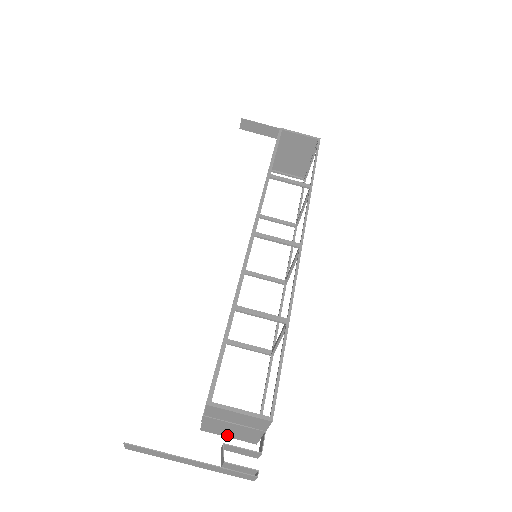
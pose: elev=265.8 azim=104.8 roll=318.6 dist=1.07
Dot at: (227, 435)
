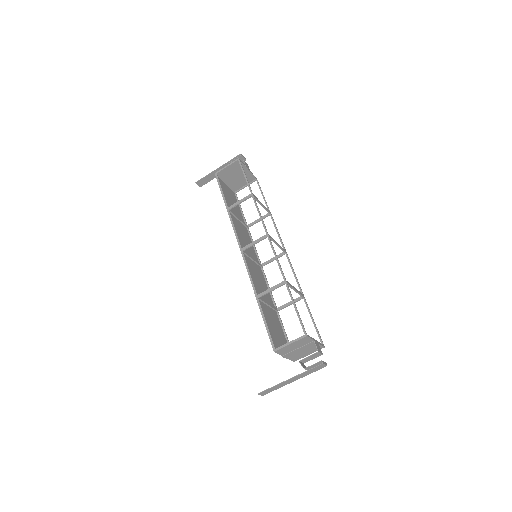
Dot at: (307, 354)
